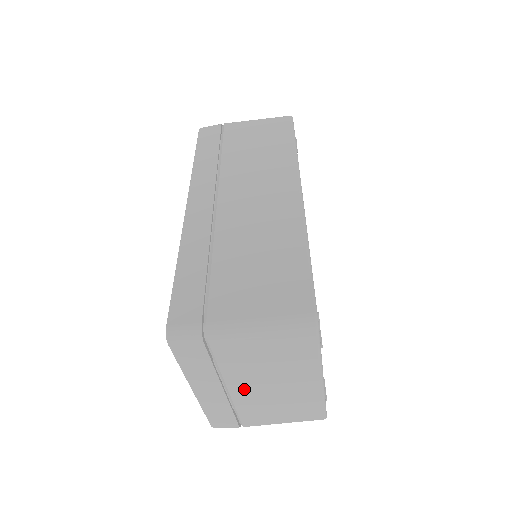
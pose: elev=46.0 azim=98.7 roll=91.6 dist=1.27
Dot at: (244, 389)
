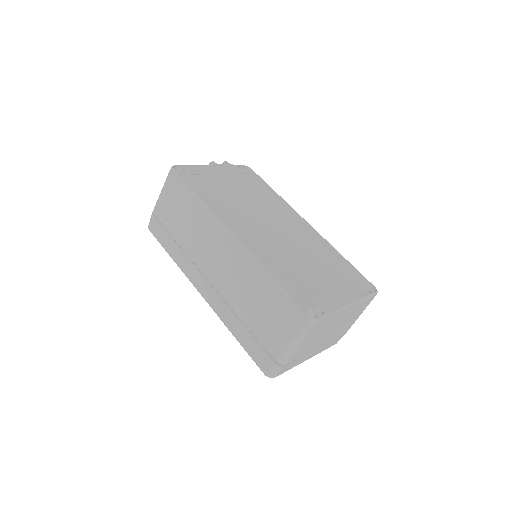
Dot at: (325, 340)
